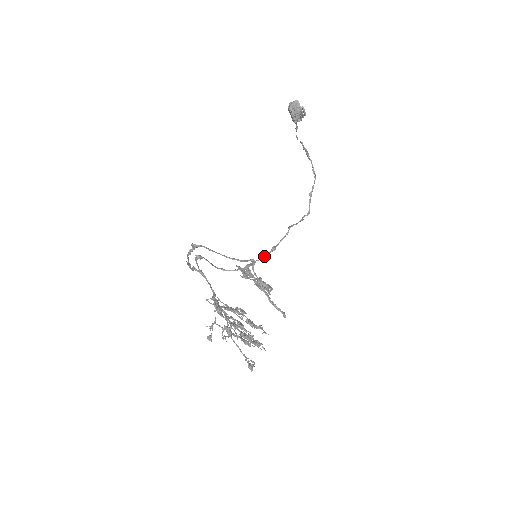
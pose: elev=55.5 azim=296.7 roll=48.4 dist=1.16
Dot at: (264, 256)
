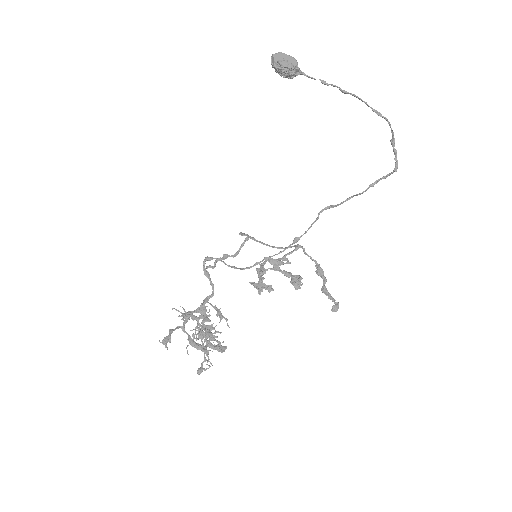
Dot at: (283, 250)
